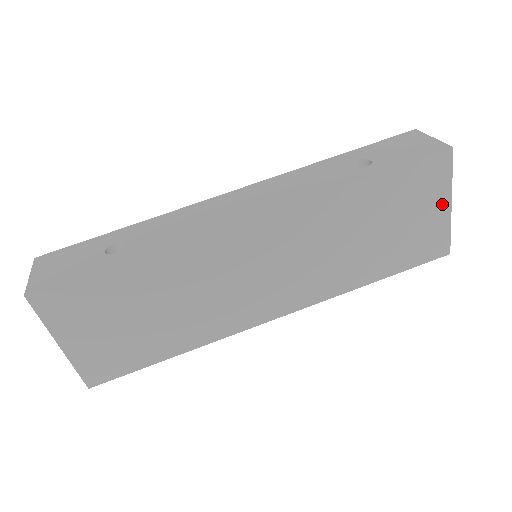
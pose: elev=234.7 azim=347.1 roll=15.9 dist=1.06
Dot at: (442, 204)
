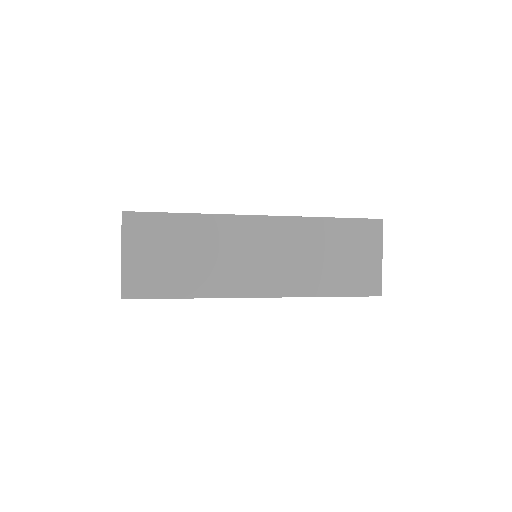
Dot at: (376, 255)
